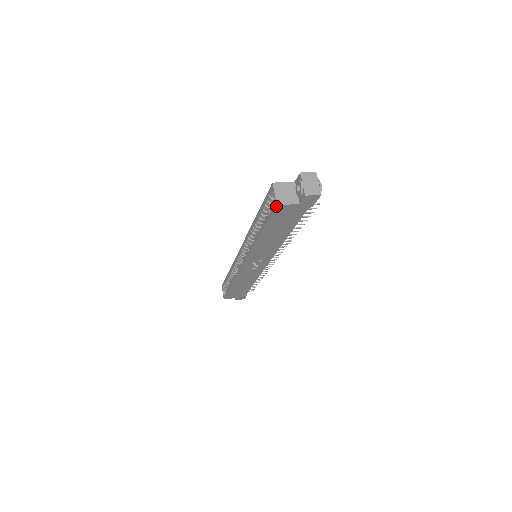
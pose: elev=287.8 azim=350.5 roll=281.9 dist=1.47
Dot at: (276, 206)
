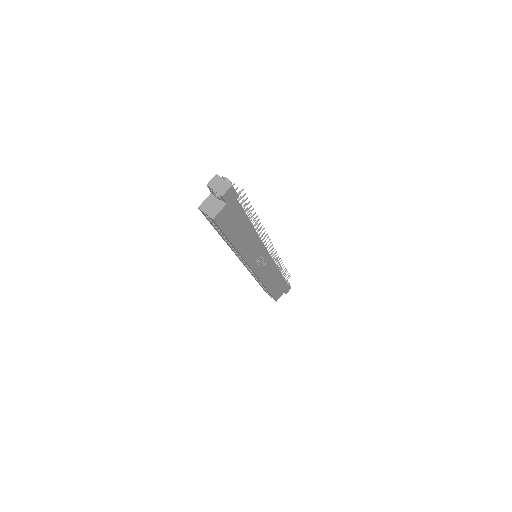
Dot at: (213, 220)
